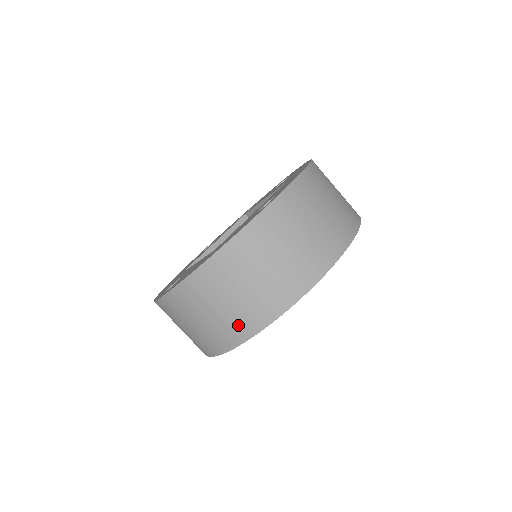
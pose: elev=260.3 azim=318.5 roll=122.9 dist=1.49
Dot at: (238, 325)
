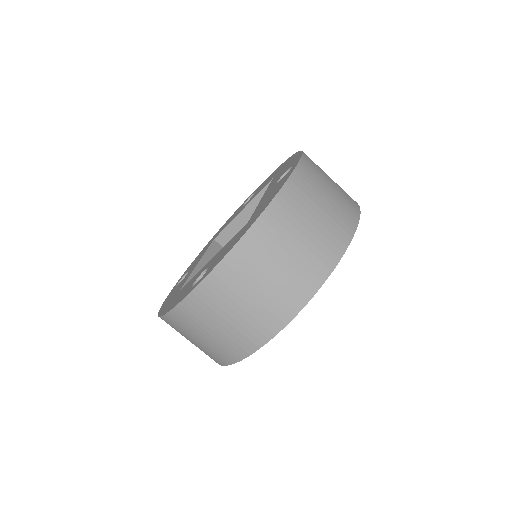
Dot at: (300, 282)
